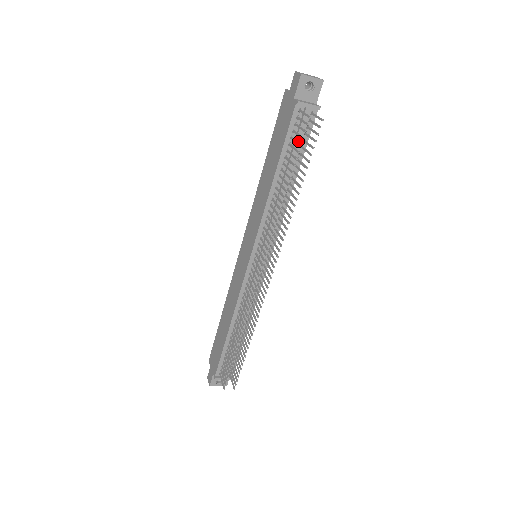
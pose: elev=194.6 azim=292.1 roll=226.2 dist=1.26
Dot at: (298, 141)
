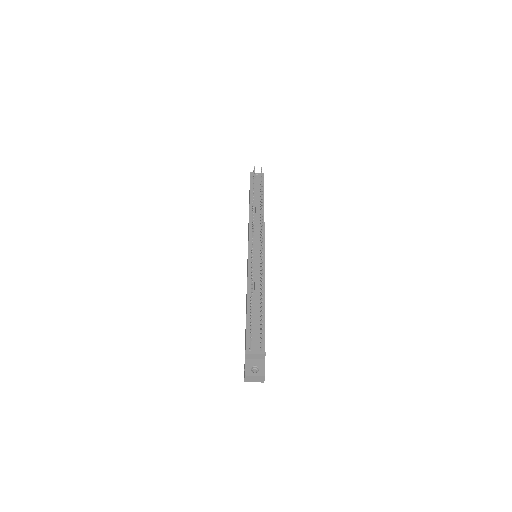
Dot at: (257, 188)
